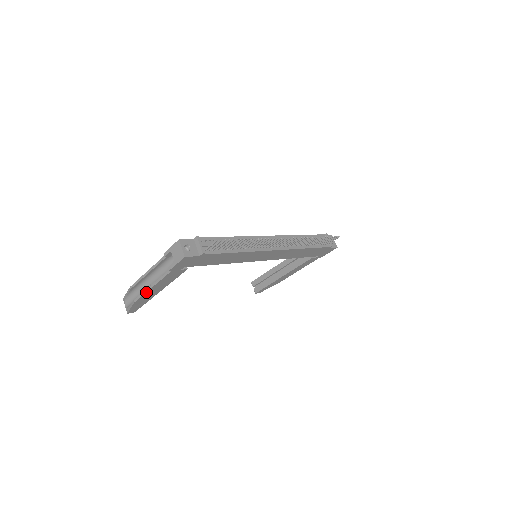
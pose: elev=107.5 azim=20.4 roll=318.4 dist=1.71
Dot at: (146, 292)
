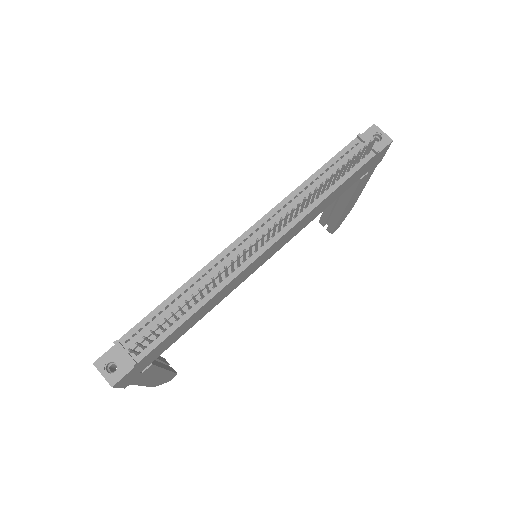
Dot at: (147, 386)
